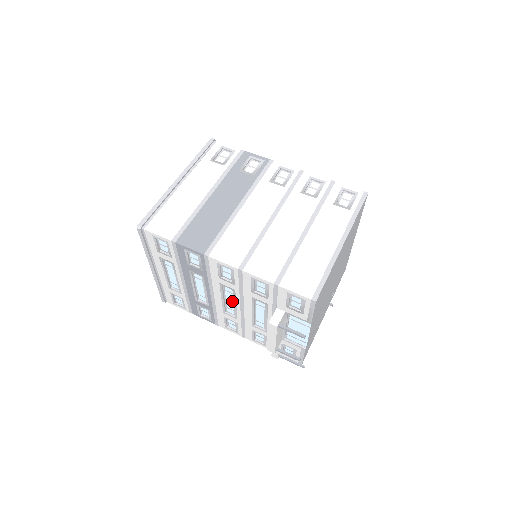
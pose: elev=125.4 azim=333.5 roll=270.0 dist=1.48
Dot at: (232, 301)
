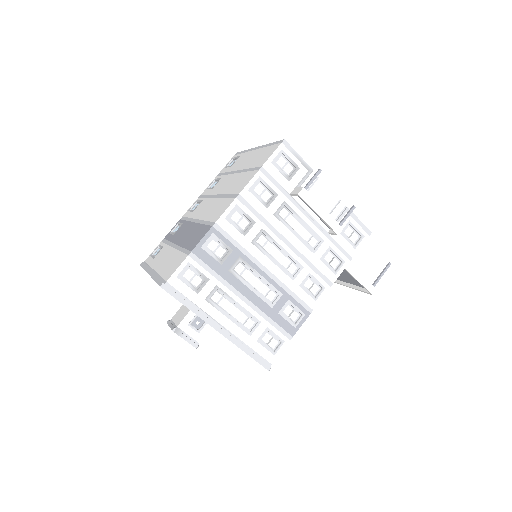
Dot at: (278, 252)
